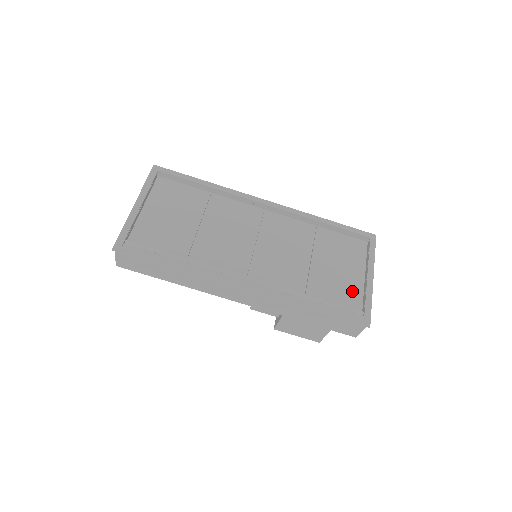
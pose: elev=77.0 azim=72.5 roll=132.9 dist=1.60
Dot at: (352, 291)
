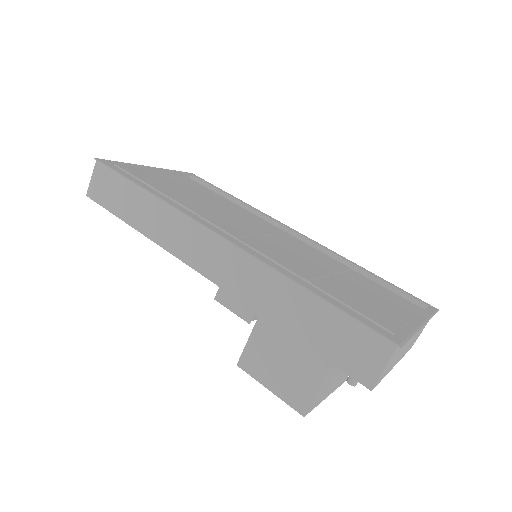
Dot at: (382, 317)
